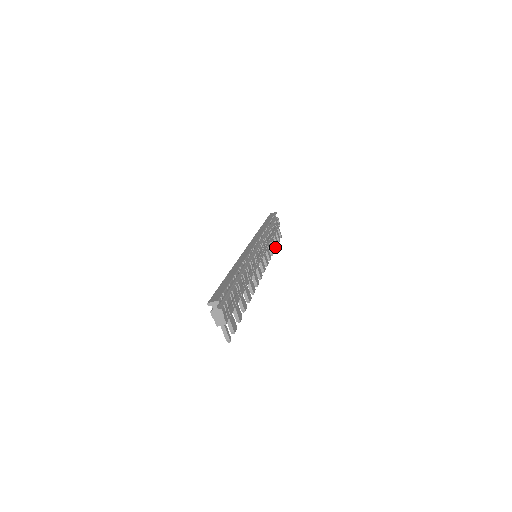
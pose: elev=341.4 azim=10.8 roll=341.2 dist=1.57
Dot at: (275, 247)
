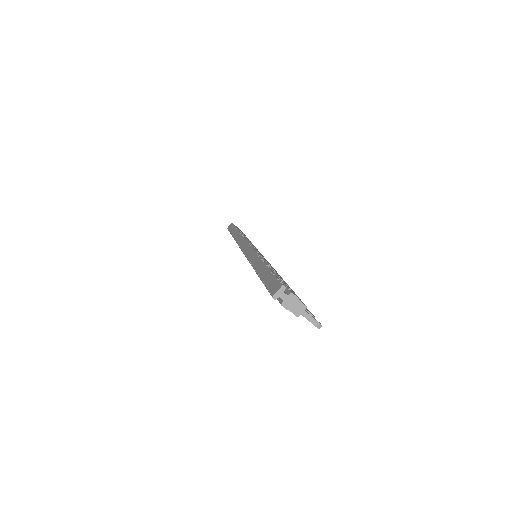
Dot at: occluded
